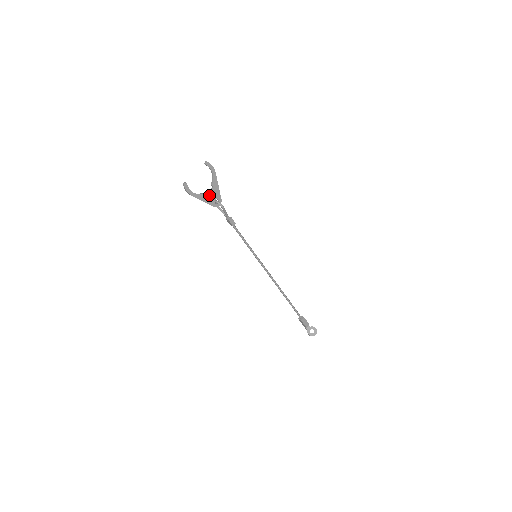
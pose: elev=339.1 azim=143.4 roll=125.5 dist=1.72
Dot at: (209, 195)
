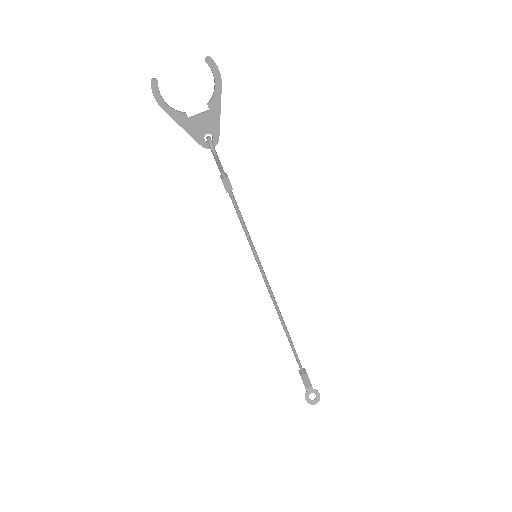
Dot at: (197, 121)
